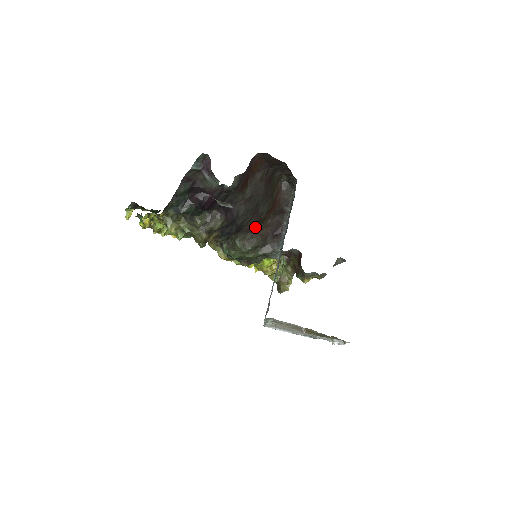
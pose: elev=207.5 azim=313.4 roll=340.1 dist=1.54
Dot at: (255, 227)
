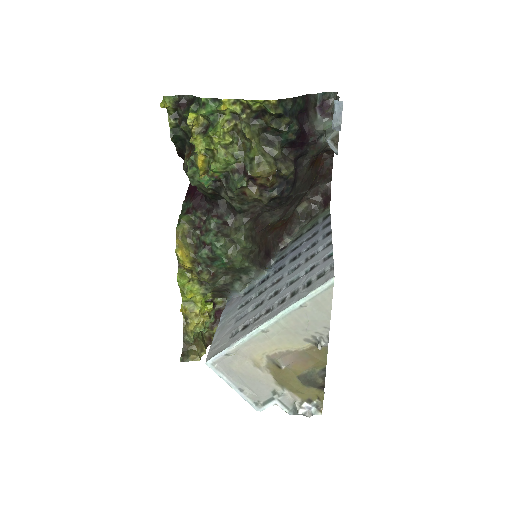
Dot at: (264, 228)
